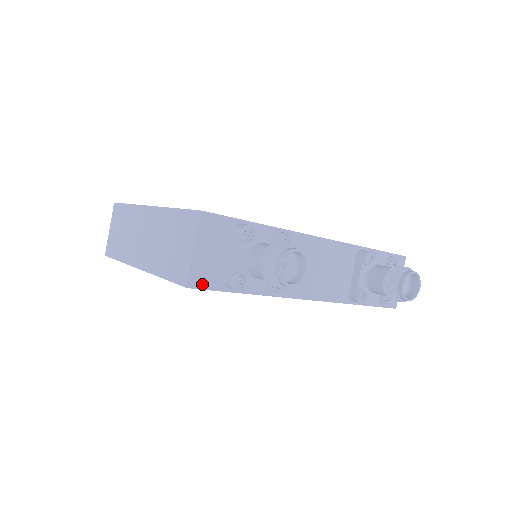
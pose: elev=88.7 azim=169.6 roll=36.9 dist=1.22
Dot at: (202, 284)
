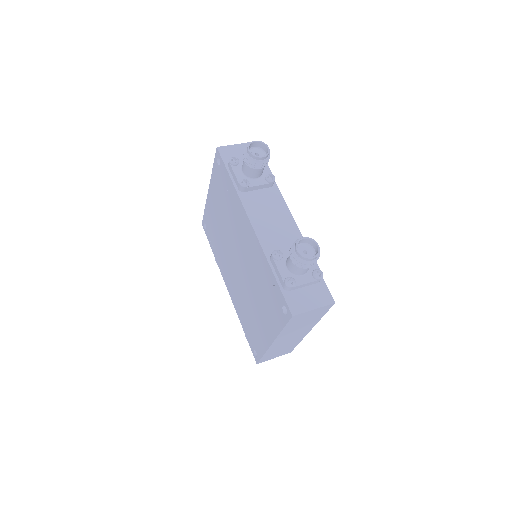
Dot at: (222, 153)
